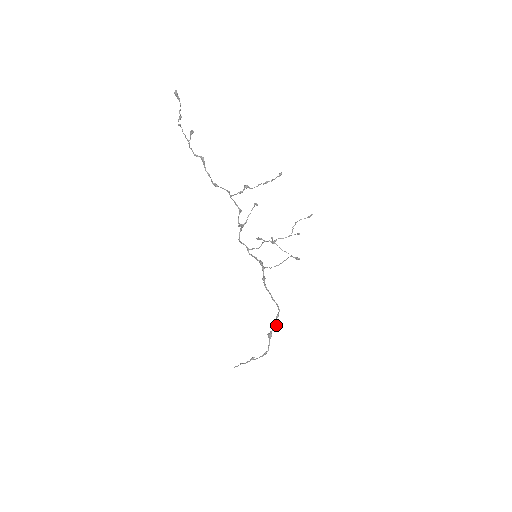
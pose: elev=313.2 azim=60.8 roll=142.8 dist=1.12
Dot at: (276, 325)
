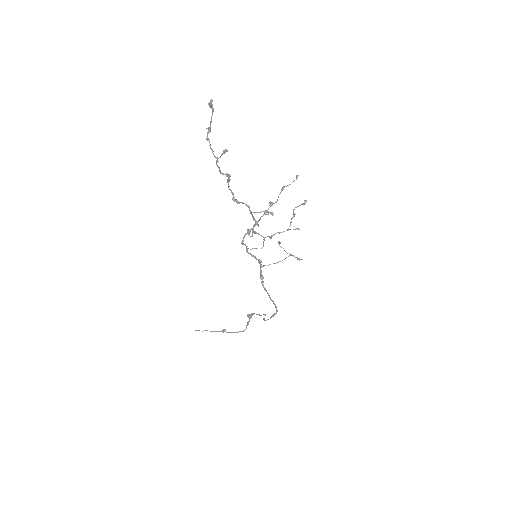
Dot at: occluded
